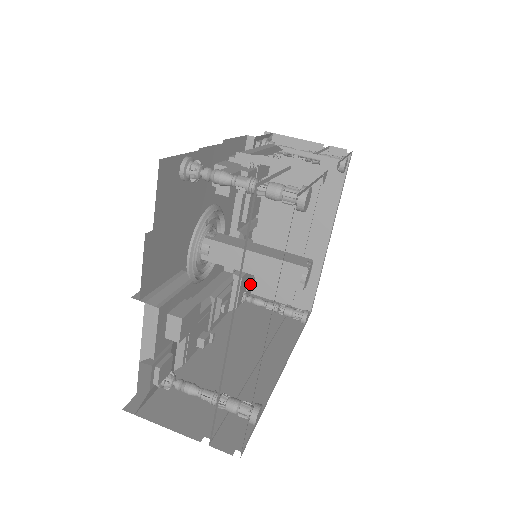
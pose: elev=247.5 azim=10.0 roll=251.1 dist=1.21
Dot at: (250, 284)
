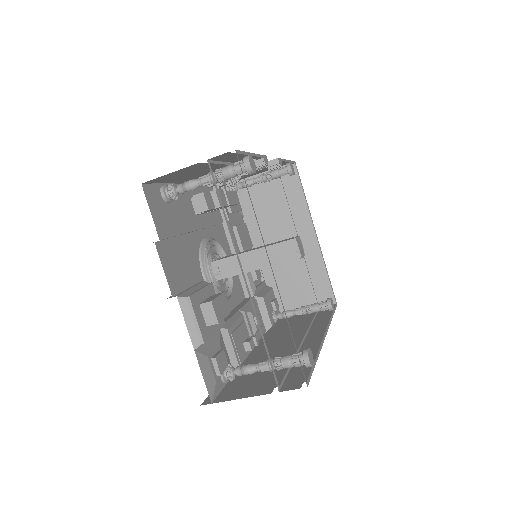
Dot at: (274, 303)
